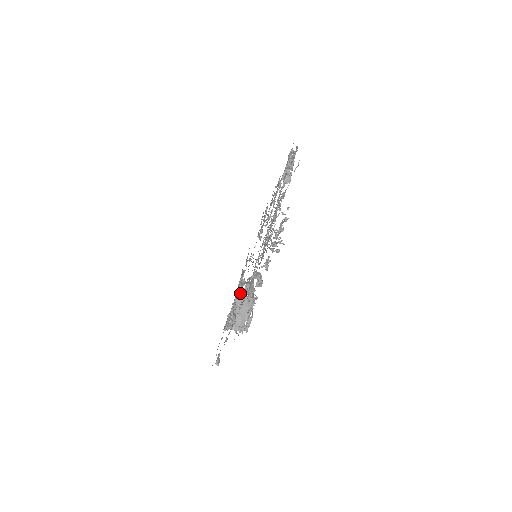
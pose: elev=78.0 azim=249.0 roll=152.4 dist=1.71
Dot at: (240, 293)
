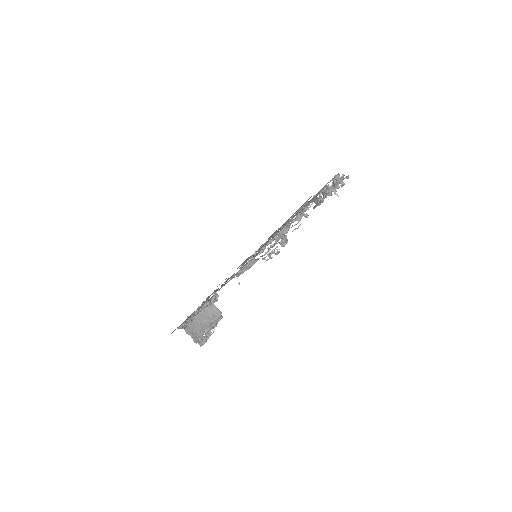
Dot at: occluded
